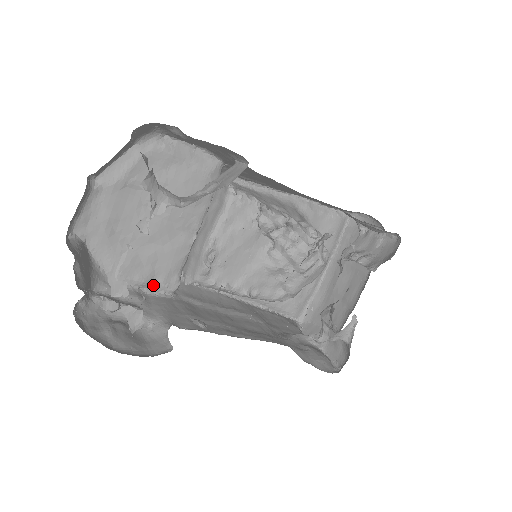
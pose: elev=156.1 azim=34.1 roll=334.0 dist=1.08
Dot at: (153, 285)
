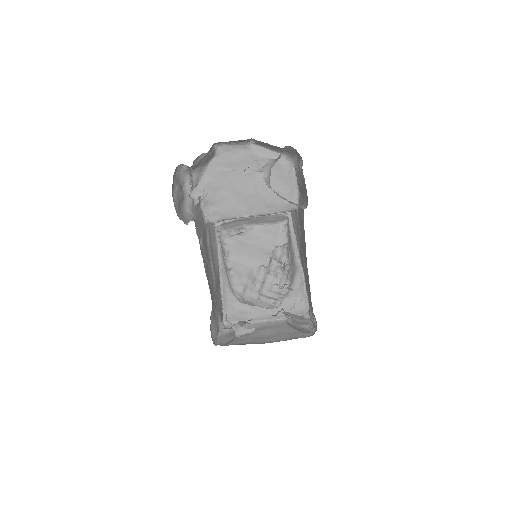
Dot at: (208, 207)
